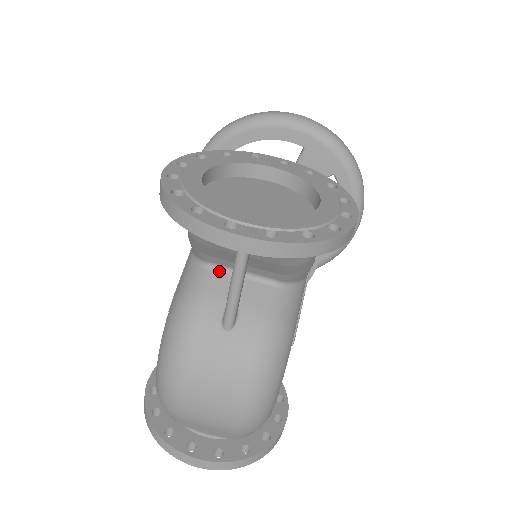
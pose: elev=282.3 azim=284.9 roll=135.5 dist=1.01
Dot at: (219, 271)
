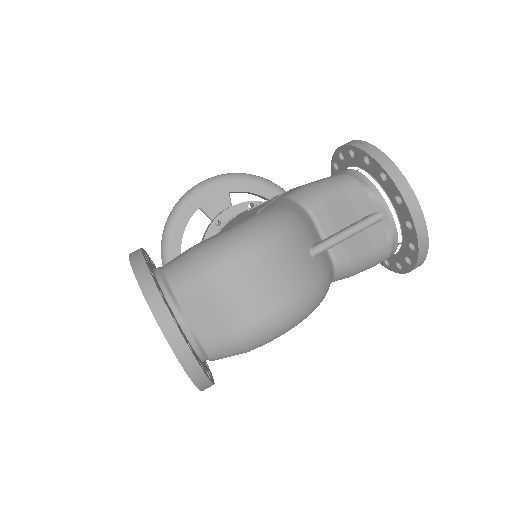
Dot at: (313, 222)
